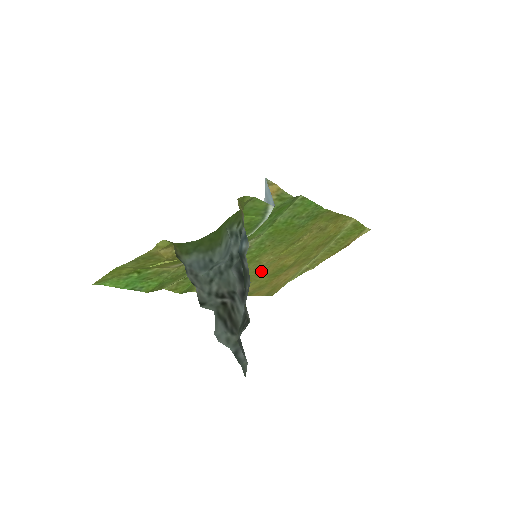
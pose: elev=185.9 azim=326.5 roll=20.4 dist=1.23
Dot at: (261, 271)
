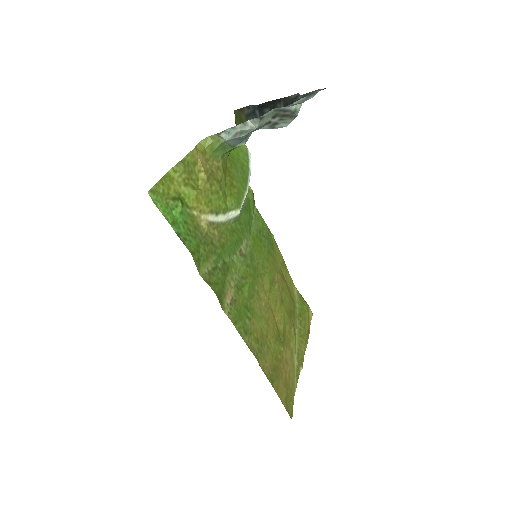
Dot at: (265, 324)
